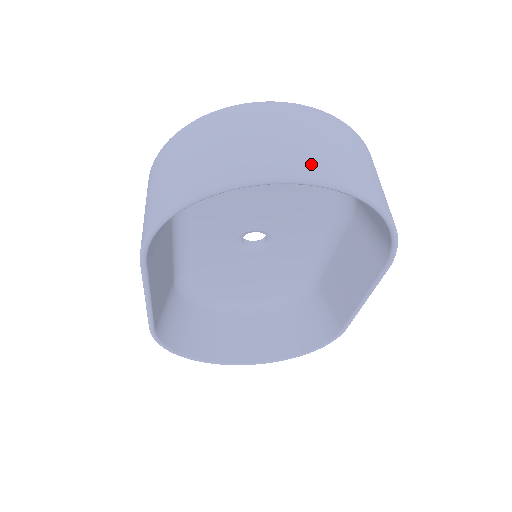
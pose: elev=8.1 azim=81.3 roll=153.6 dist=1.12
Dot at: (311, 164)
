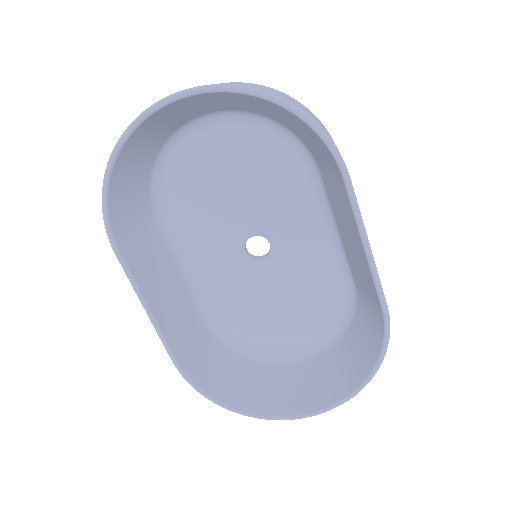
Dot at: occluded
